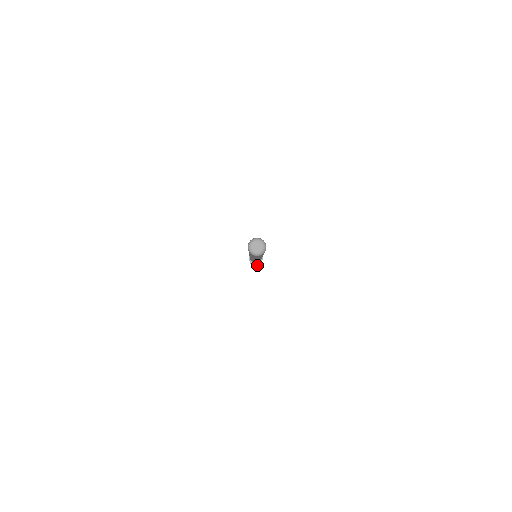
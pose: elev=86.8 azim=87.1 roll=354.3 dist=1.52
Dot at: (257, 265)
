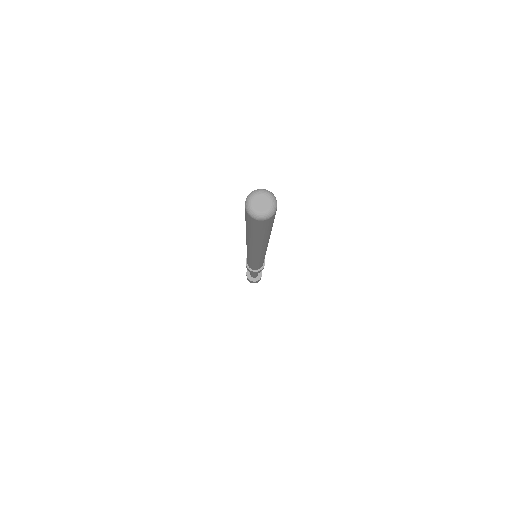
Dot at: (257, 280)
